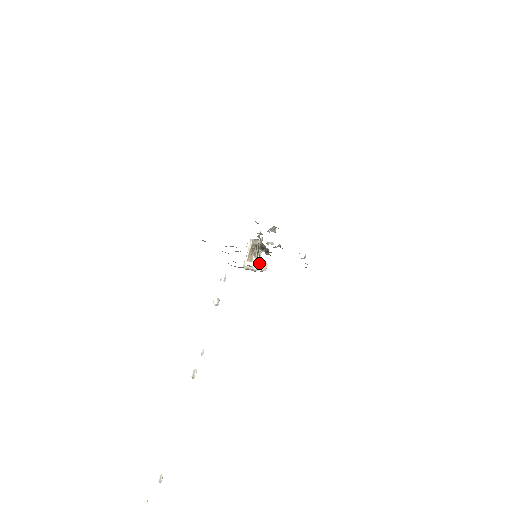
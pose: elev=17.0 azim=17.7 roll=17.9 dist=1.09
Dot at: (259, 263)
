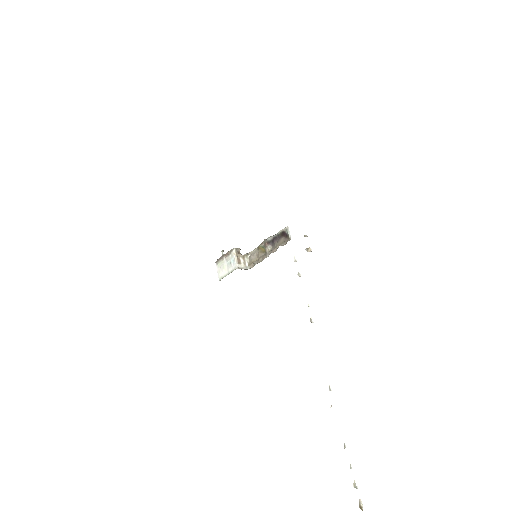
Dot at: (307, 248)
